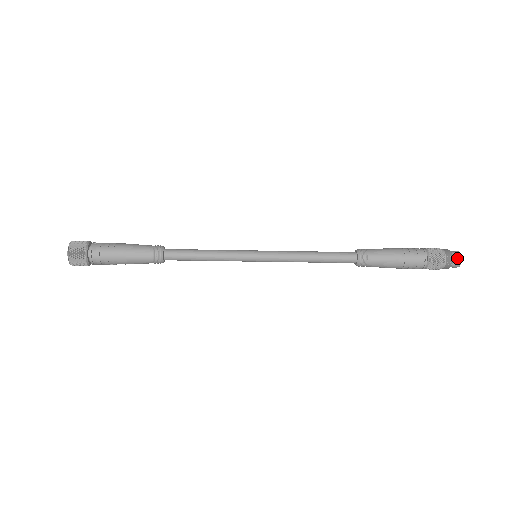
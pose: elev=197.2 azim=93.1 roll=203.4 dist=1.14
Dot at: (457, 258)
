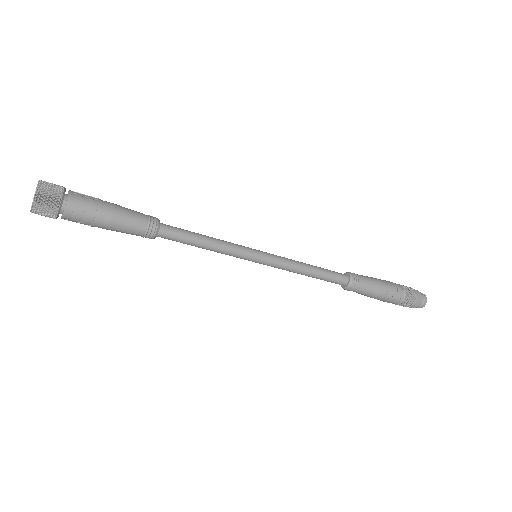
Dot at: (424, 301)
